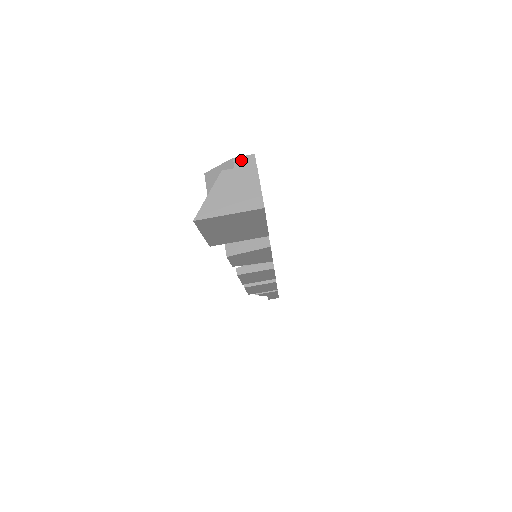
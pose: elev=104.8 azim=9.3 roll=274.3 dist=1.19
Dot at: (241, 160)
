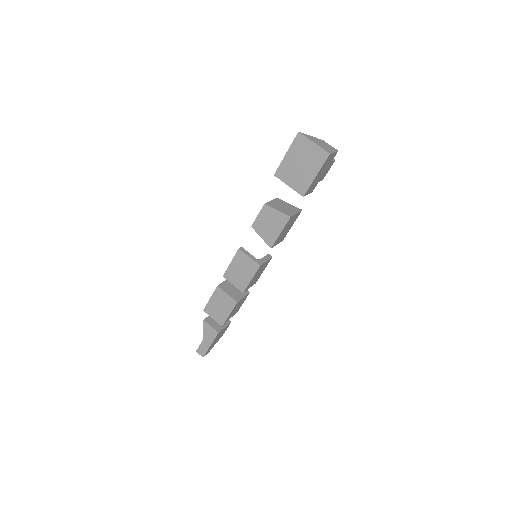
Dot at: occluded
